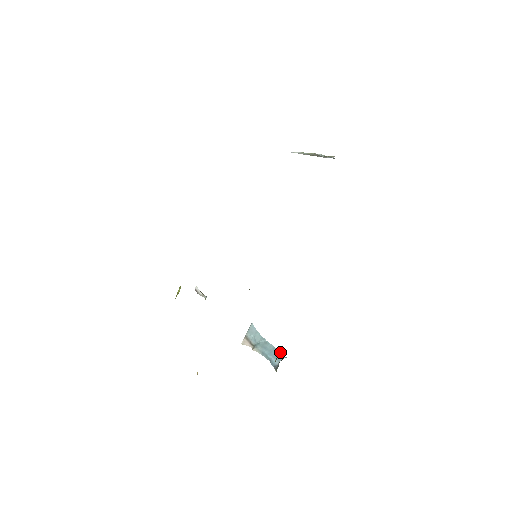
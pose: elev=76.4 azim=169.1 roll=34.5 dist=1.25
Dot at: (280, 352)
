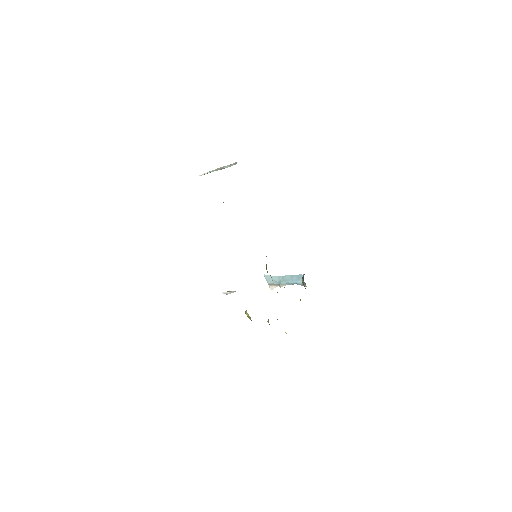
Dot at: (297, 275)
